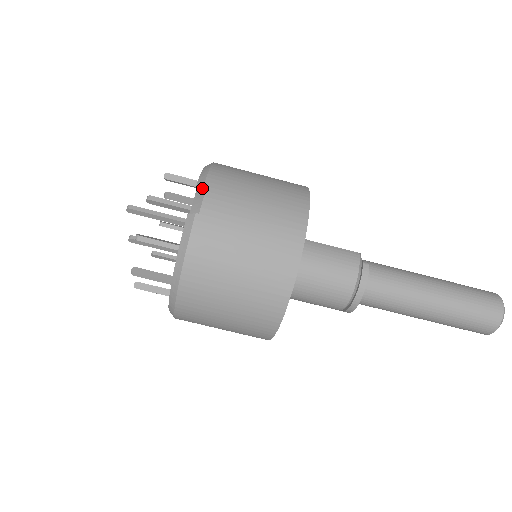
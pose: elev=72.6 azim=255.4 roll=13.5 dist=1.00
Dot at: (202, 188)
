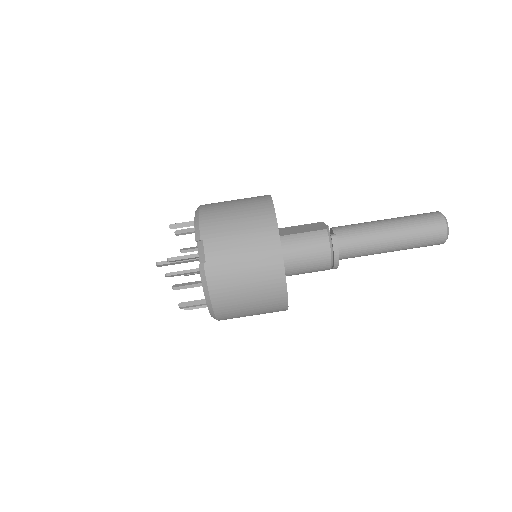
Dot at: (200, 241)
